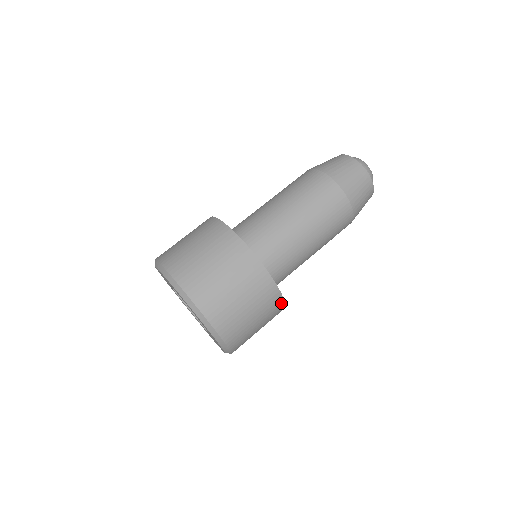
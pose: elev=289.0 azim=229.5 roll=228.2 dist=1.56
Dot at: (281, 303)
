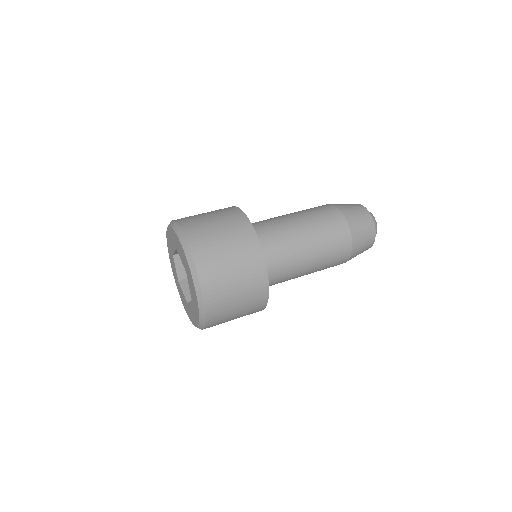
Dot at: (264, 302)
